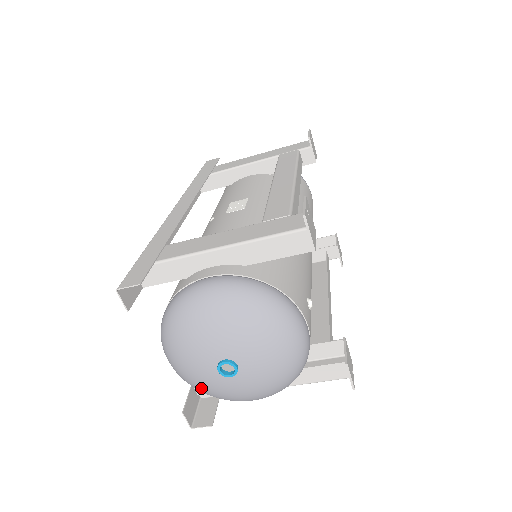
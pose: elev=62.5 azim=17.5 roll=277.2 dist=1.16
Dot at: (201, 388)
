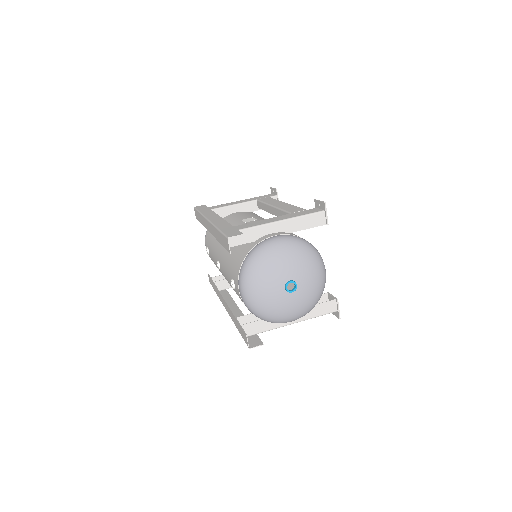
Dot at: (267, 308)
